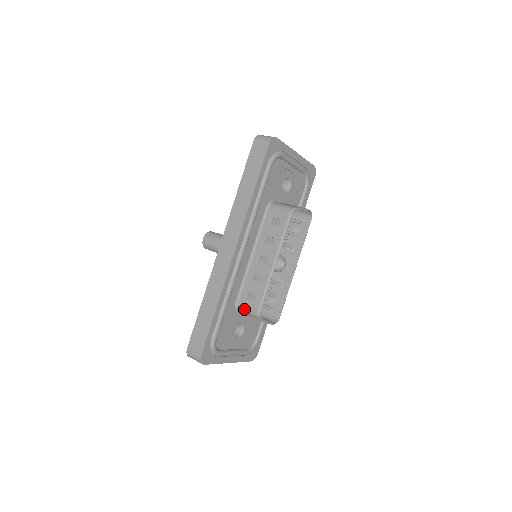
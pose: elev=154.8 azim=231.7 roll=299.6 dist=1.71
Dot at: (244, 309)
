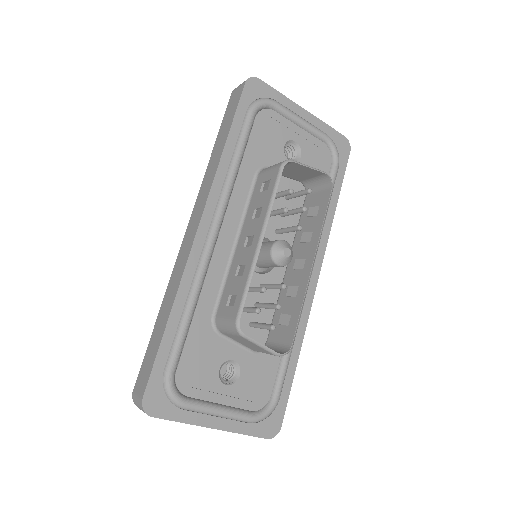
Dot at: (222, 324)
